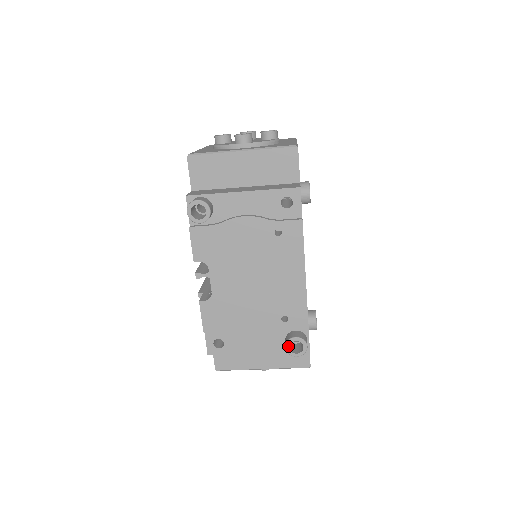
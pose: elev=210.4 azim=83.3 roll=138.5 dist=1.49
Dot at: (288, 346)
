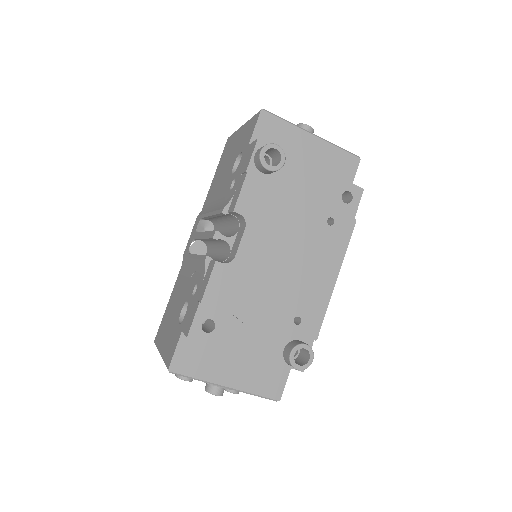
Dot at: (294, 352)
